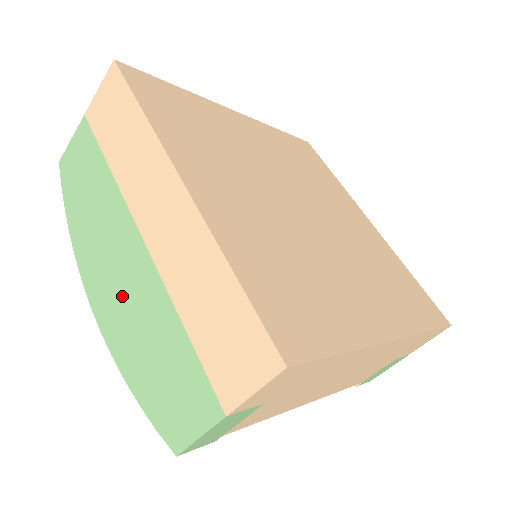
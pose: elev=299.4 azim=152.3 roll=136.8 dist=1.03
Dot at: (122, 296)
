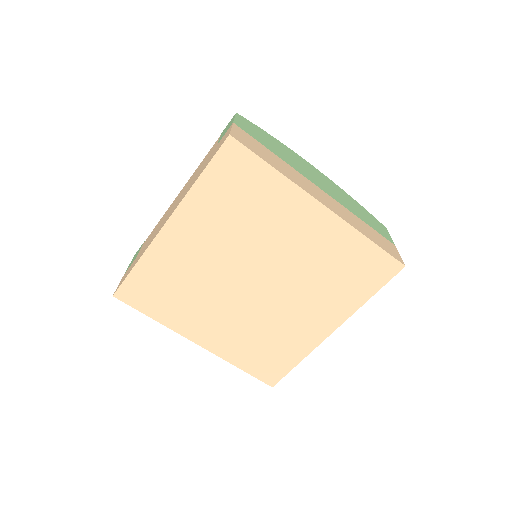
Dot at: occluded
